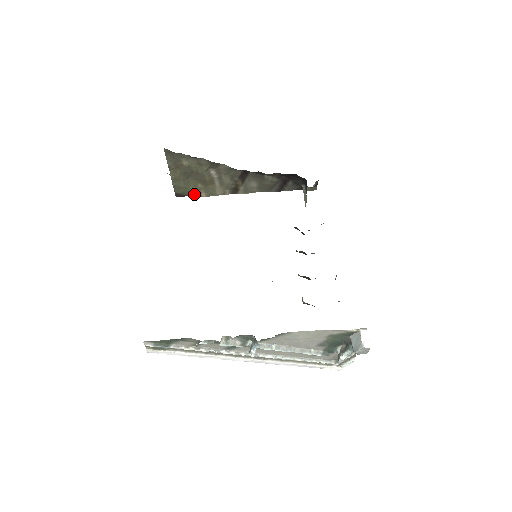
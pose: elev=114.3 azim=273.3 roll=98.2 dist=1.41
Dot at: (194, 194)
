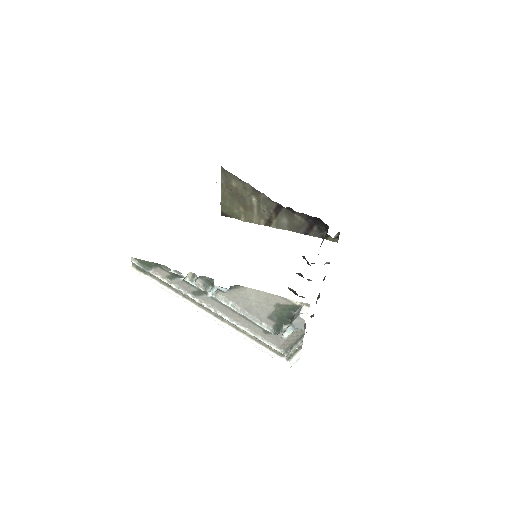
Dot at: (236, 216)
